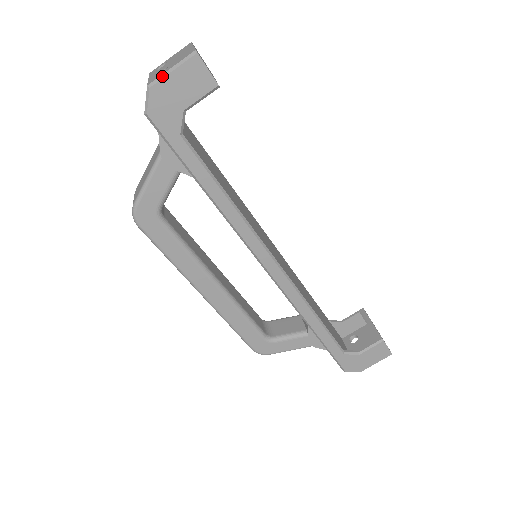
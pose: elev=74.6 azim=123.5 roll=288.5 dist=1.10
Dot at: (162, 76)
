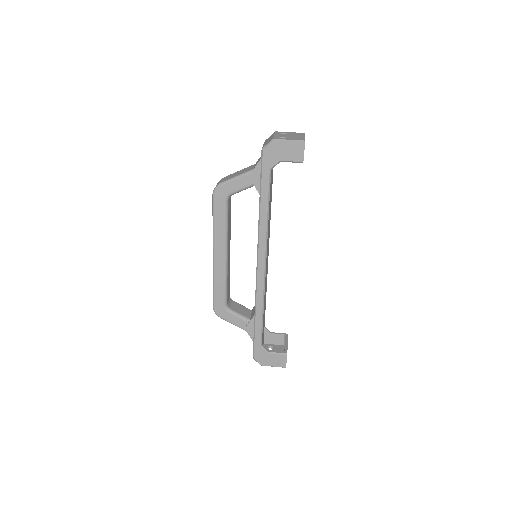
Dot at: (282, 140)
